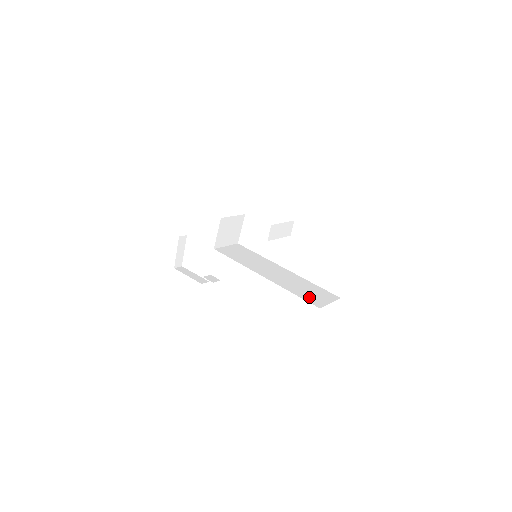
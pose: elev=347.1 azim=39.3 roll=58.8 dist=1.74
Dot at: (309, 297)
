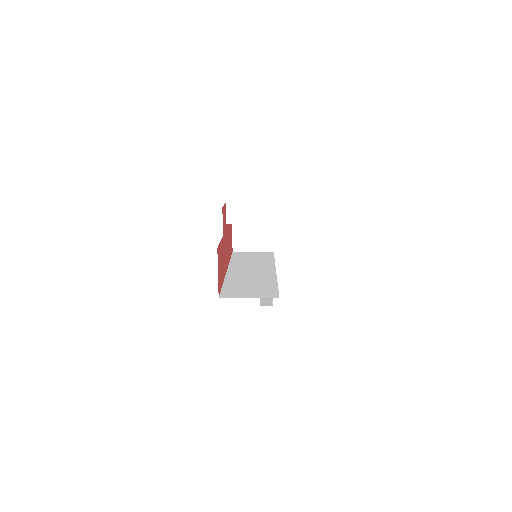
Dot at: (234, 289)
